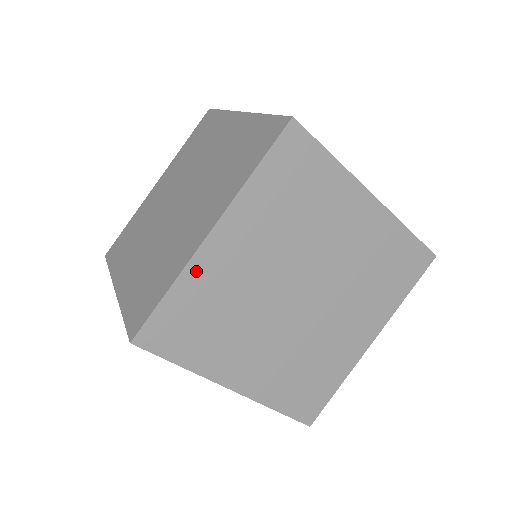
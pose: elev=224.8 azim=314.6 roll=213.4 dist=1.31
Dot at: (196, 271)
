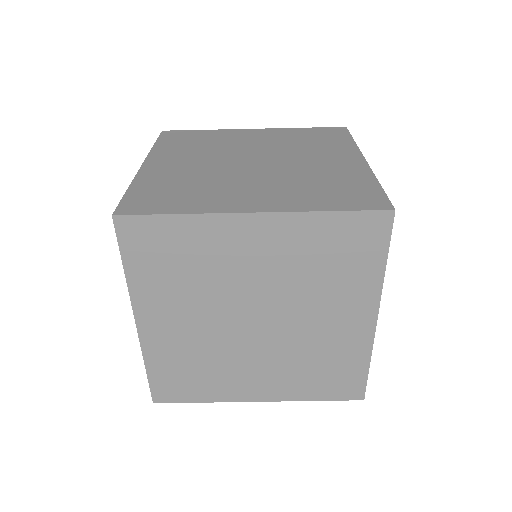
Dot at: (152, 349)
